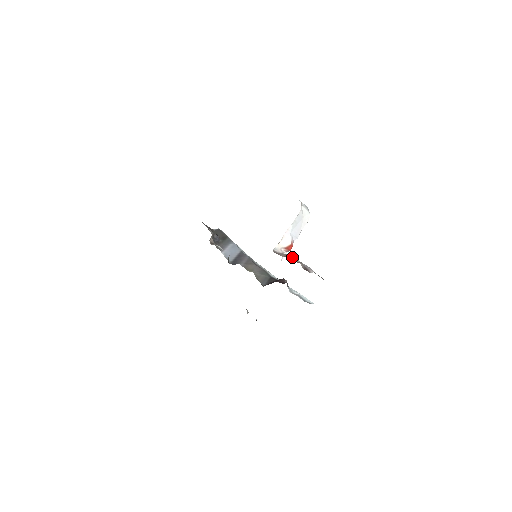
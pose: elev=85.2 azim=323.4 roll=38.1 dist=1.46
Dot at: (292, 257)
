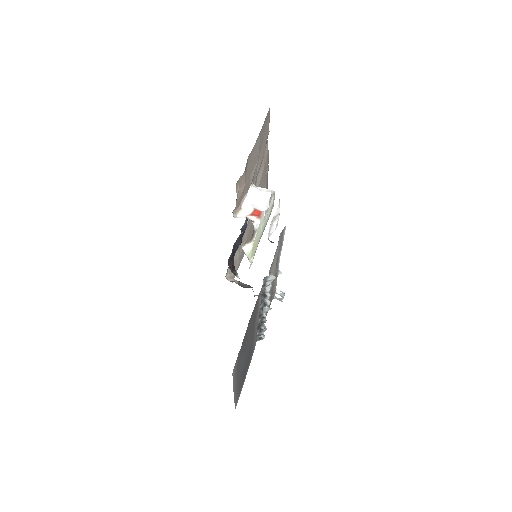
Dot at: occluded
